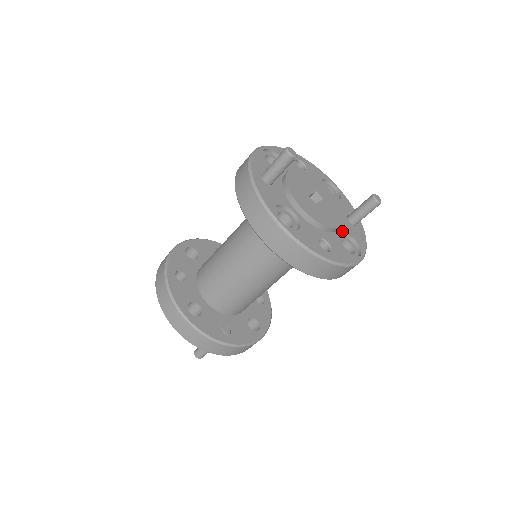
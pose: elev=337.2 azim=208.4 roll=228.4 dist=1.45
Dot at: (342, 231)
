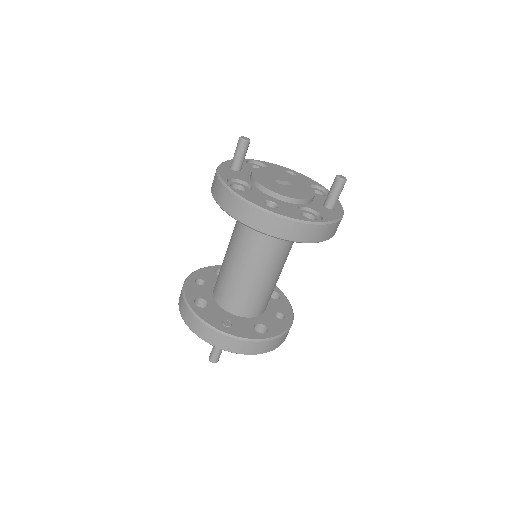
Dot at: (306, 206)
